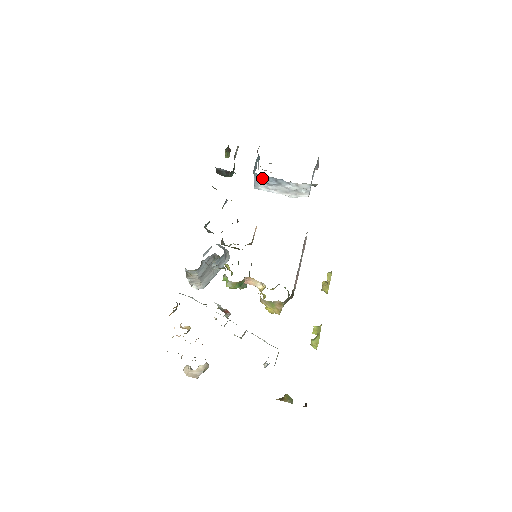
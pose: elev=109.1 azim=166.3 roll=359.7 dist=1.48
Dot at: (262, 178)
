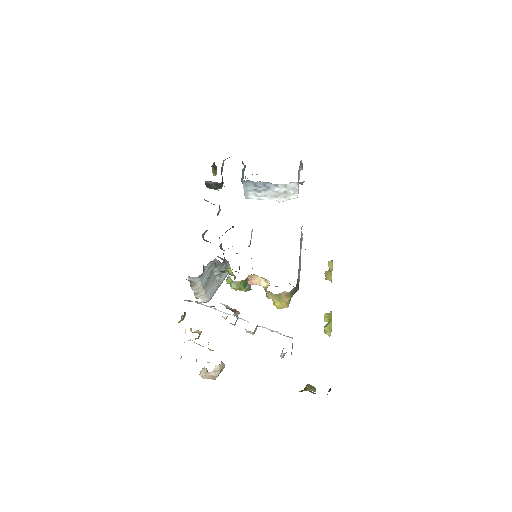
Dot at: (251, 185)
